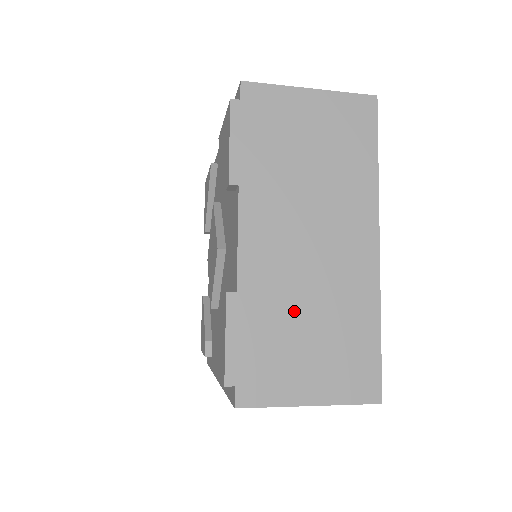
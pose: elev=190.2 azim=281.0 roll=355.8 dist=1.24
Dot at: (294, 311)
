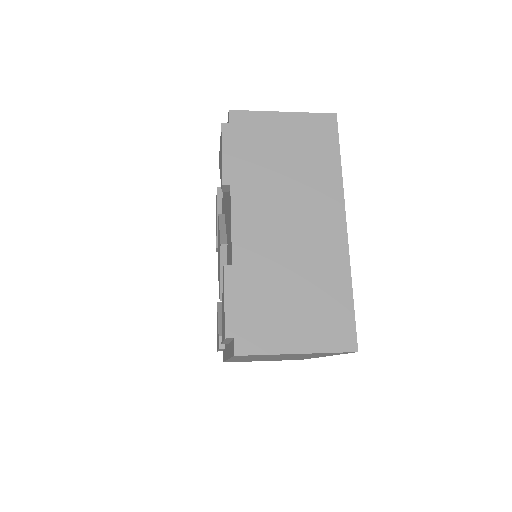
Dot at: (279, 278)
